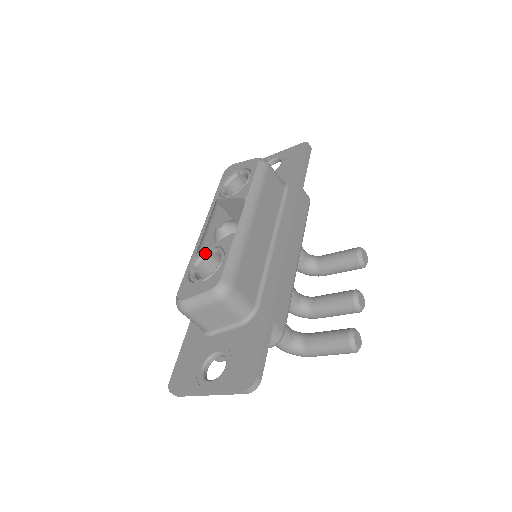
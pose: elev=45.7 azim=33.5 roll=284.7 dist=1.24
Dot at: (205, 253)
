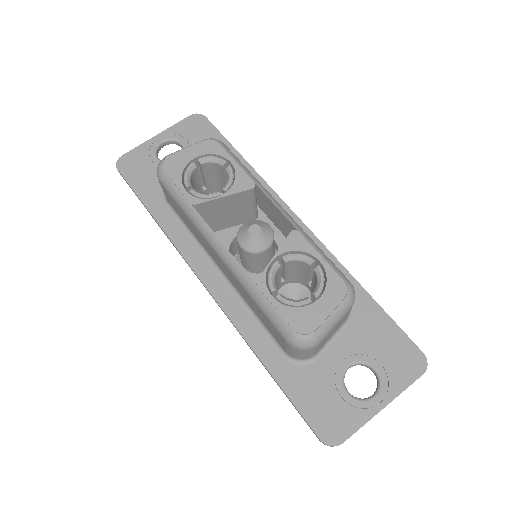
Dot at: (275, 268)
